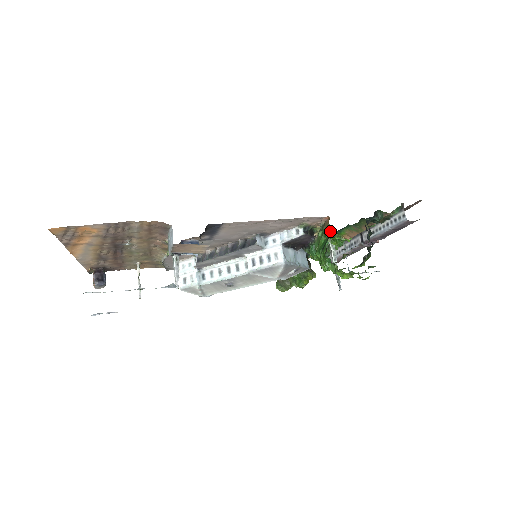
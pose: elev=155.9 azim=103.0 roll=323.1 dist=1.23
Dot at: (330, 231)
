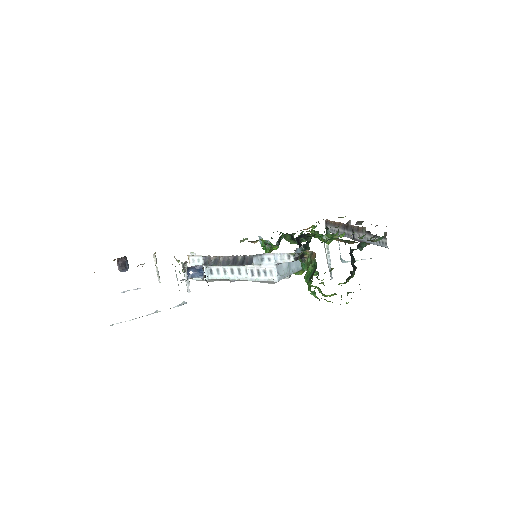
Dot at: (316, 265)
